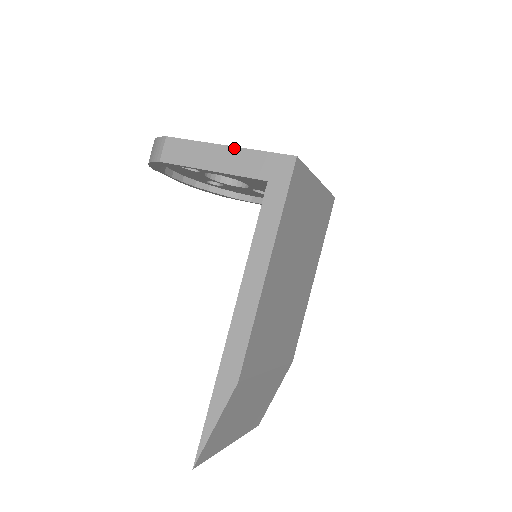
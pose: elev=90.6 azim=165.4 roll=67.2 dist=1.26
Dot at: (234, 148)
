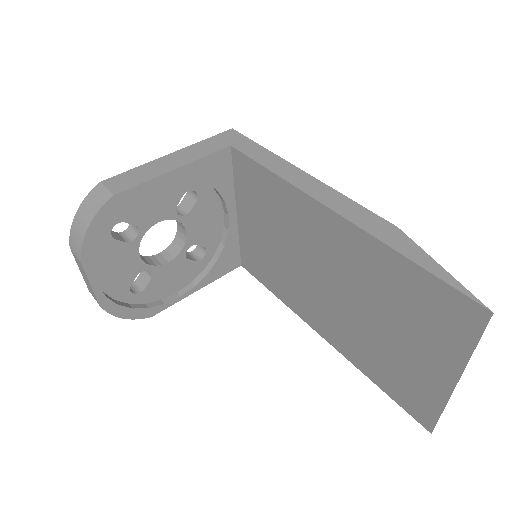
Dot at: (179, 151)
